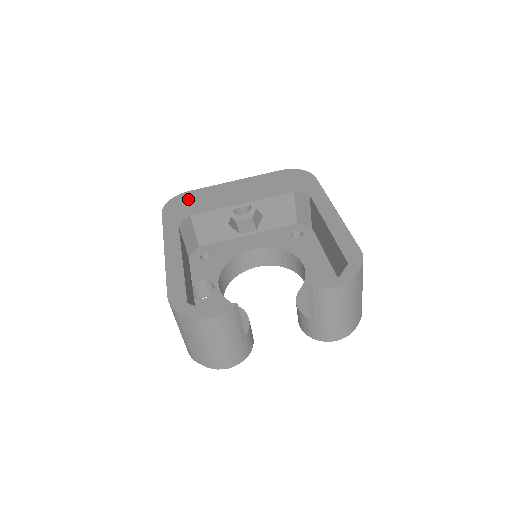
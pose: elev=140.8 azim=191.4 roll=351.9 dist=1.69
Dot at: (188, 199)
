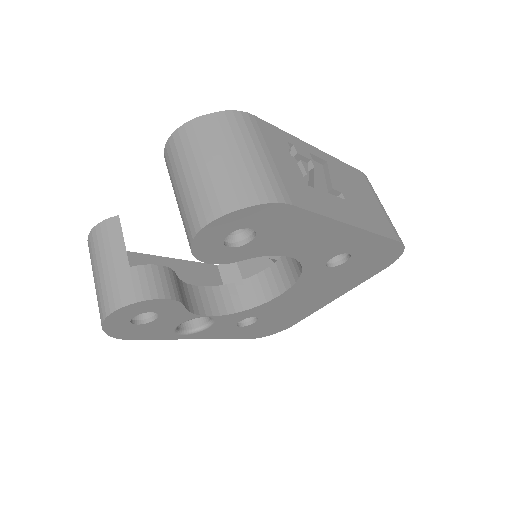
Dot at: occluded
